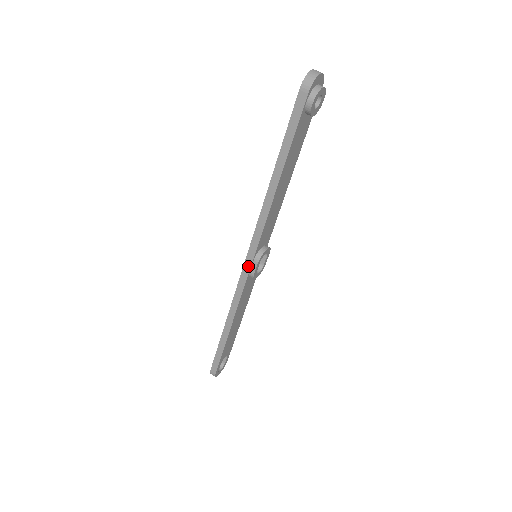
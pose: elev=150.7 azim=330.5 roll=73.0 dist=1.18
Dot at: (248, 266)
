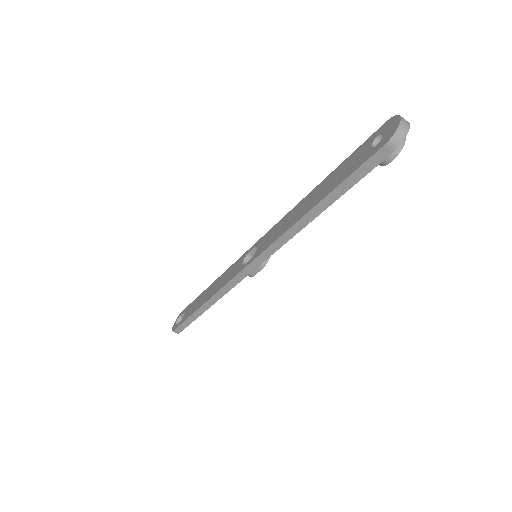
Dot at: (250, 270)
